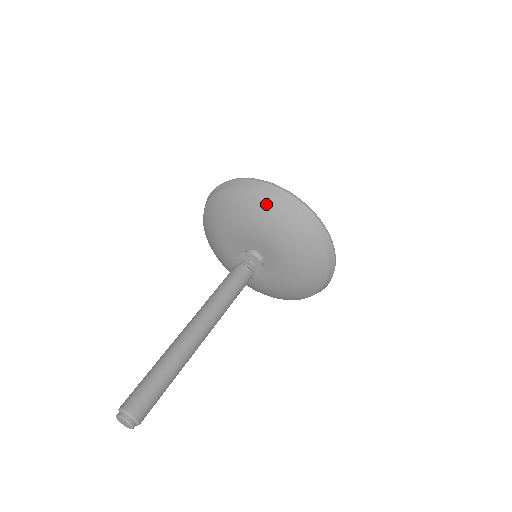
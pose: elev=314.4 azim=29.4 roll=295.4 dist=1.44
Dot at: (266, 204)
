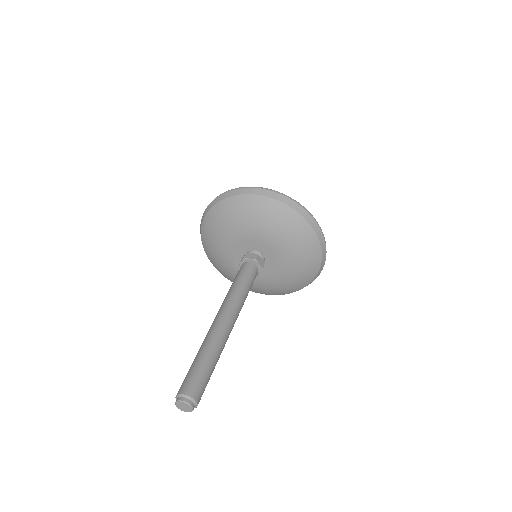
Dot at: (310, 243)
